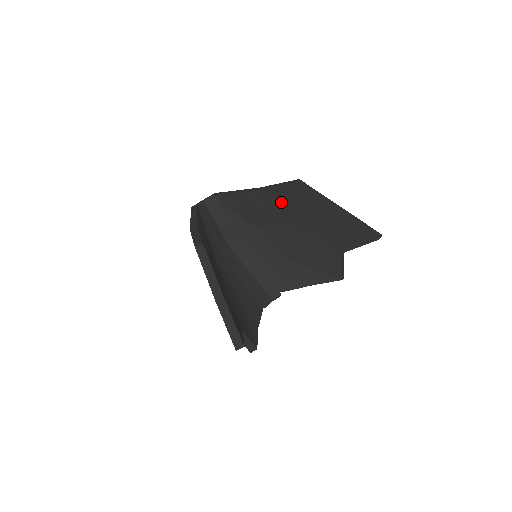
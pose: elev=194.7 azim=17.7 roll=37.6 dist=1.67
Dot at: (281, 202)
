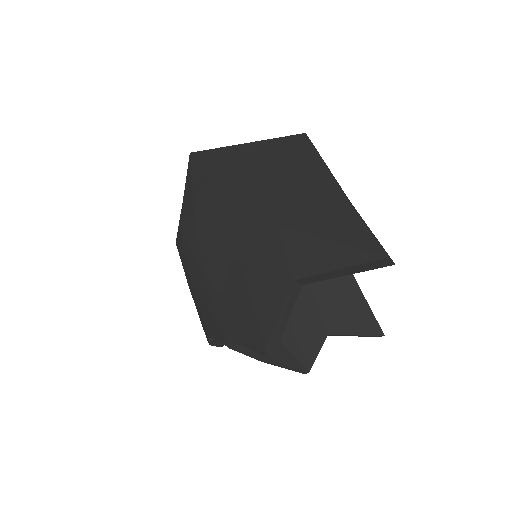
Dot at: occluded
